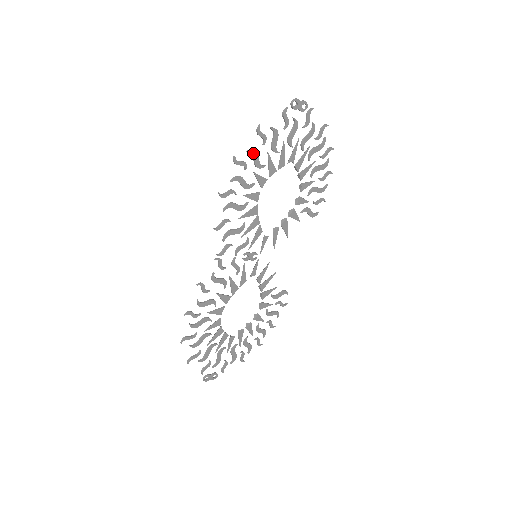
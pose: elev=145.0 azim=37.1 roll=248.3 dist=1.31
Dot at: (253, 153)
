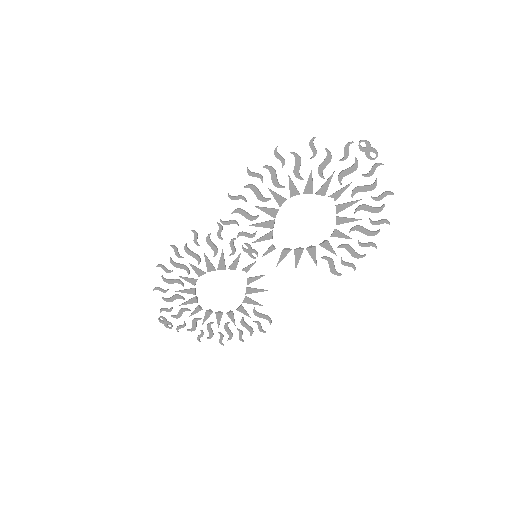
Dot at: (296, 158)
